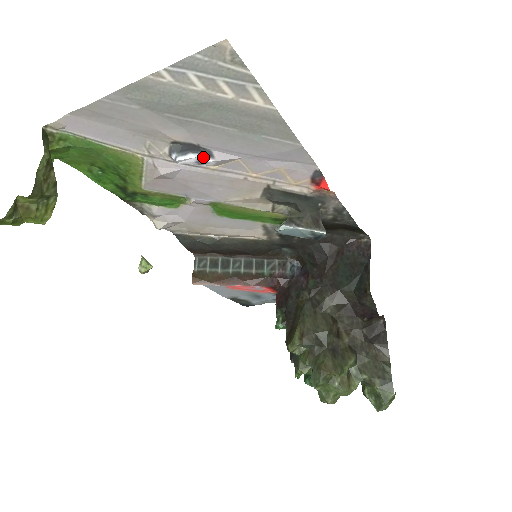
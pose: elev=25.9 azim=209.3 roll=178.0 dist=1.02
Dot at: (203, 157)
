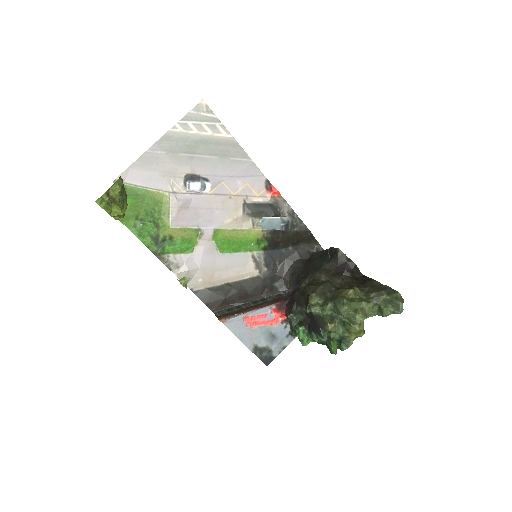
Dot at: (203, 183)
